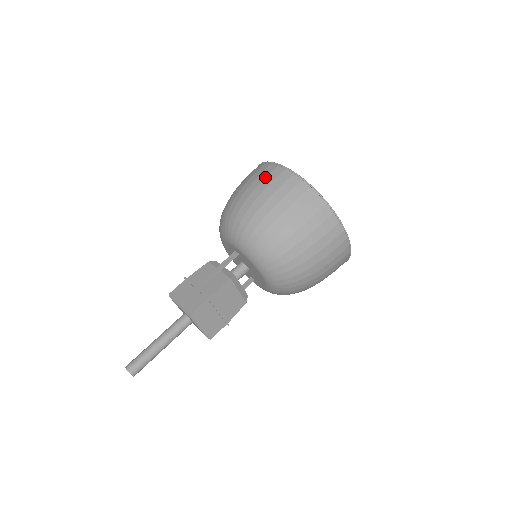
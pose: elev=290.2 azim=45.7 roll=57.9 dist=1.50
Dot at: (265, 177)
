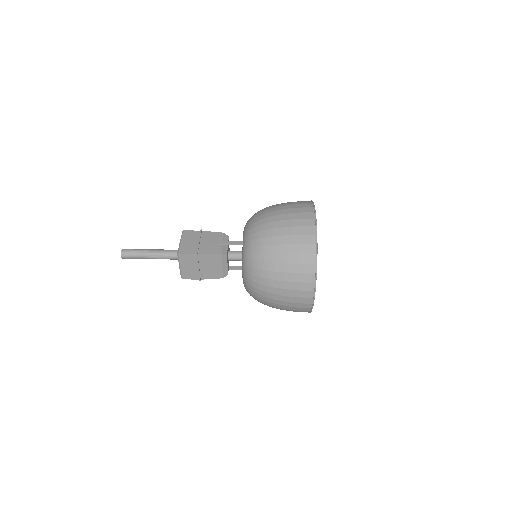
Dot at: (298, 212)
